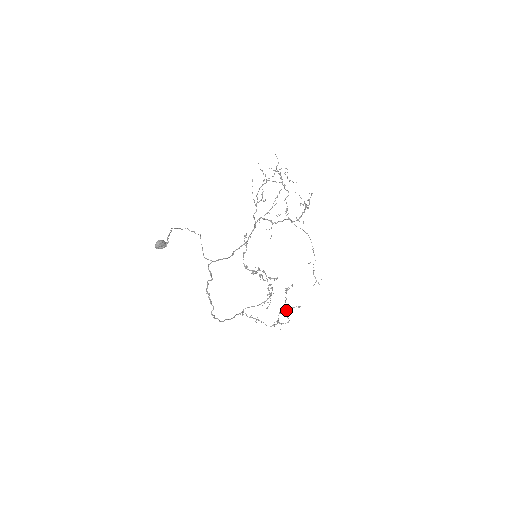
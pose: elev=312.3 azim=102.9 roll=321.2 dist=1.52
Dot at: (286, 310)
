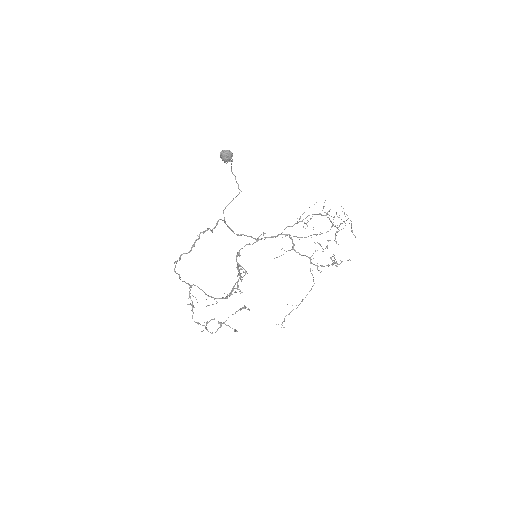
Dot at: occluded
